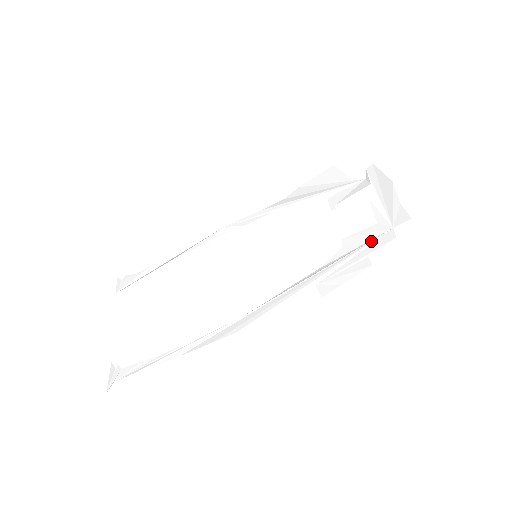
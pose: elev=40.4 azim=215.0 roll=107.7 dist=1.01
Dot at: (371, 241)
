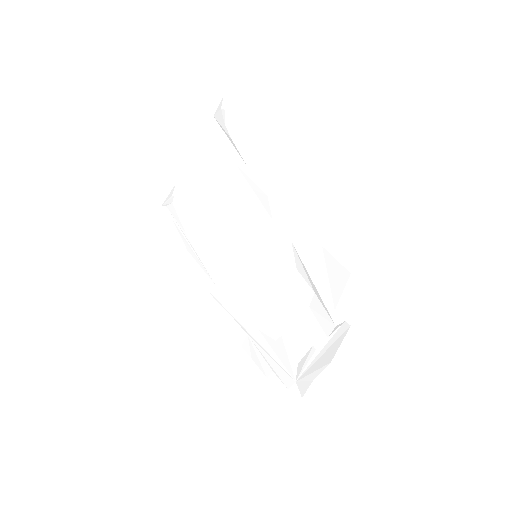
Dot at: (283, 367)
